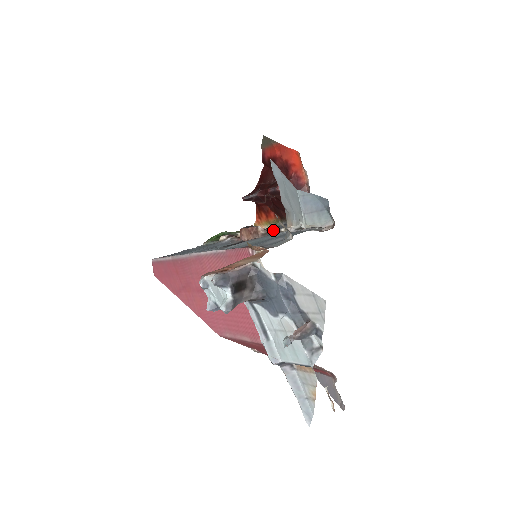
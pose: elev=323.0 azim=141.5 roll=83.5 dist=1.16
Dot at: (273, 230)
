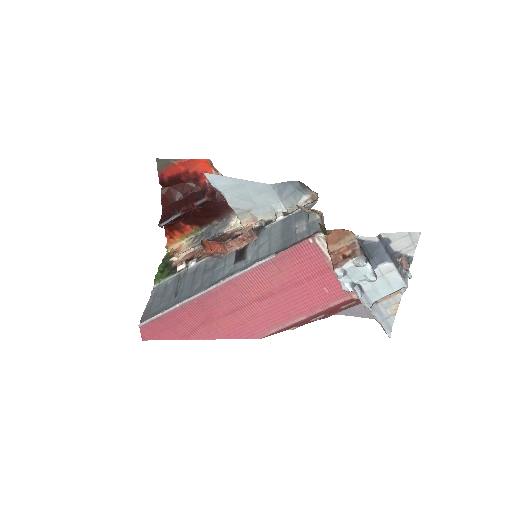
Dot at: (235, 232)
